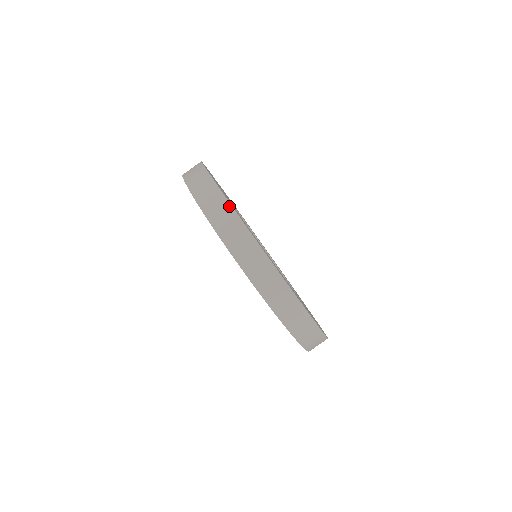
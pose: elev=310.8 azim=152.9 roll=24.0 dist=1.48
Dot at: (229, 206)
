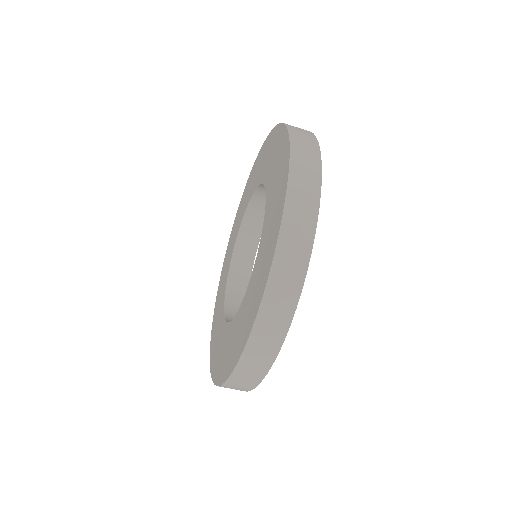
Dot at: (307, 258)
